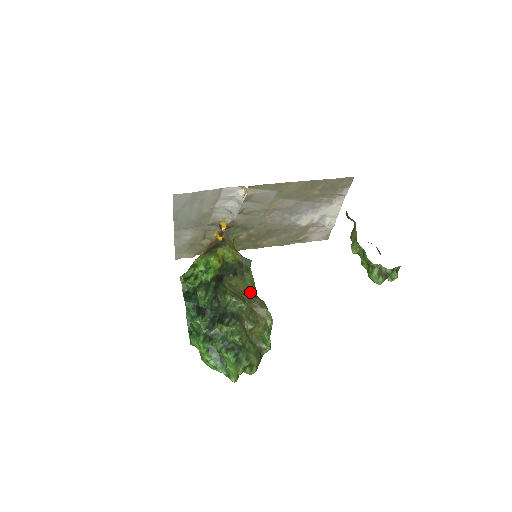
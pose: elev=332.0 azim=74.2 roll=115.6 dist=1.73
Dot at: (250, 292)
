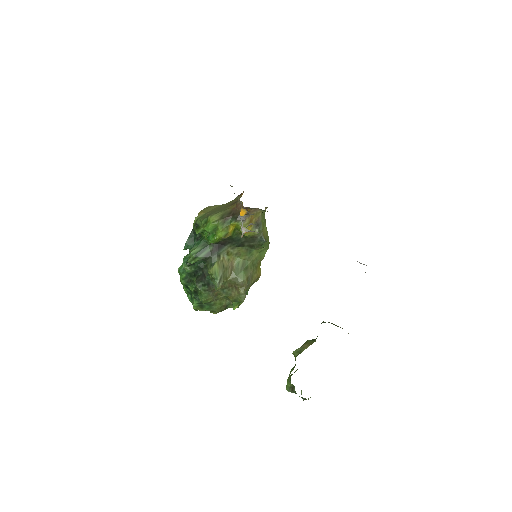
Dot at: (247, 265)
